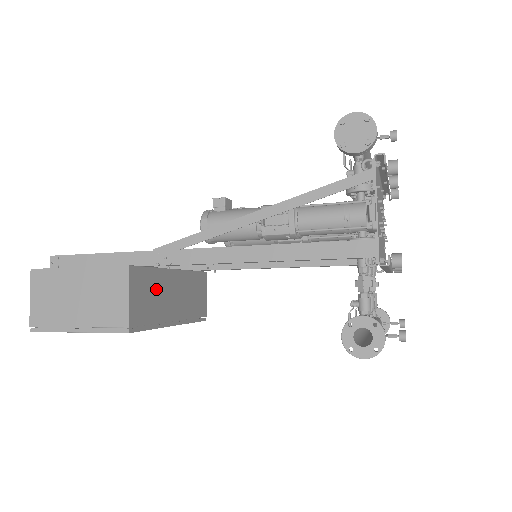
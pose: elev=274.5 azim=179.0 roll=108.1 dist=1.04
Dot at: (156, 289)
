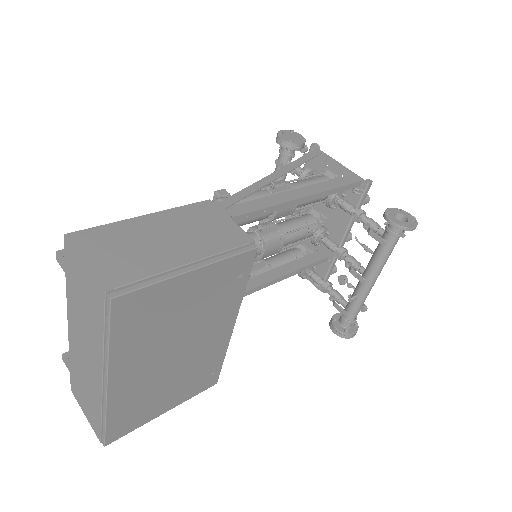
Dot at: occluded
